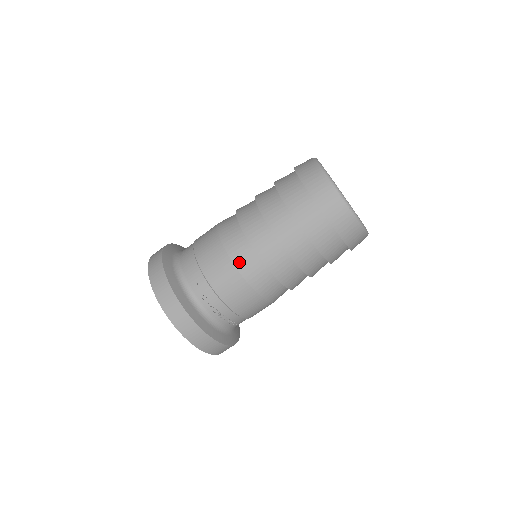
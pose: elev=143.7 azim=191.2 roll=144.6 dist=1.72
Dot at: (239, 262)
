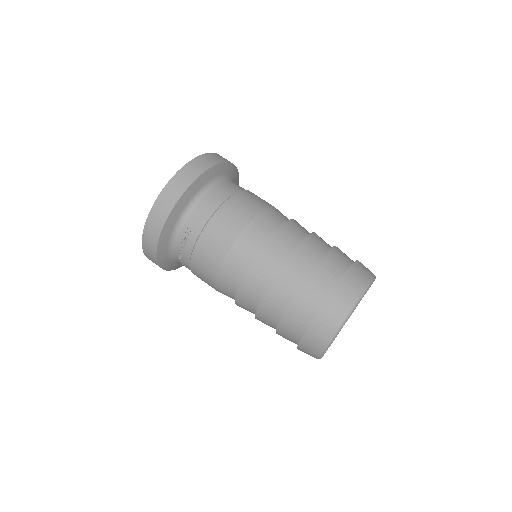
Dot at: (227, 265)
